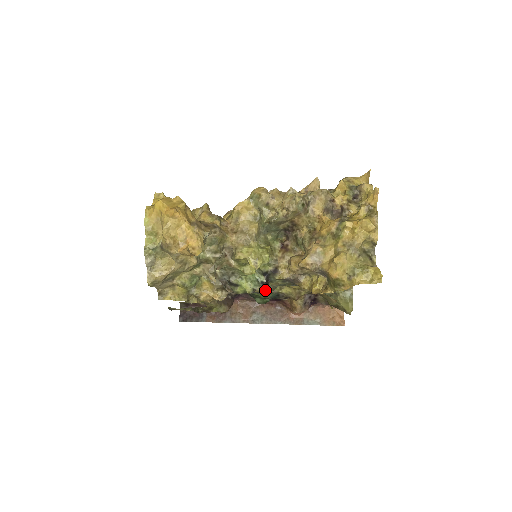
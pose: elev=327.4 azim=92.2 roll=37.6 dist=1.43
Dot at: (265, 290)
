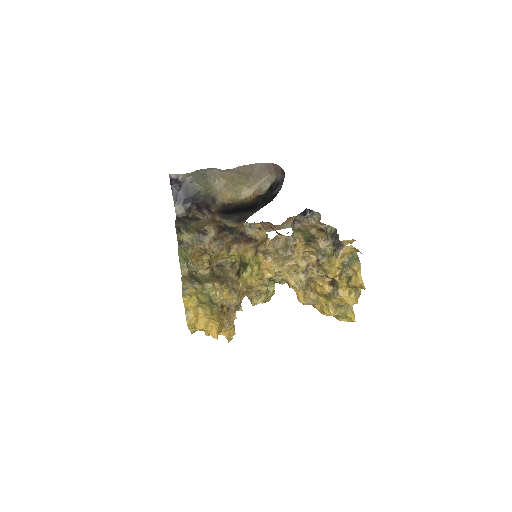
Dot at: occluded
